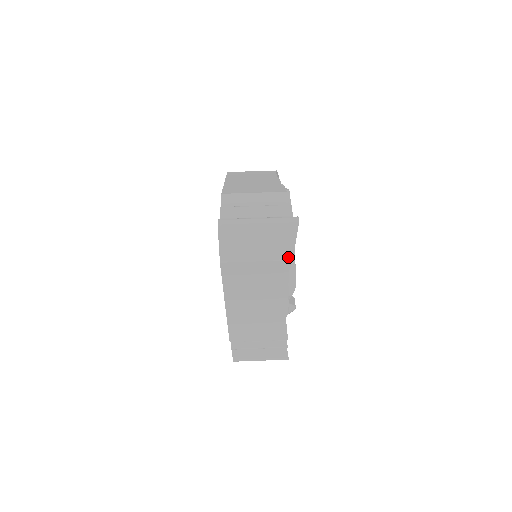
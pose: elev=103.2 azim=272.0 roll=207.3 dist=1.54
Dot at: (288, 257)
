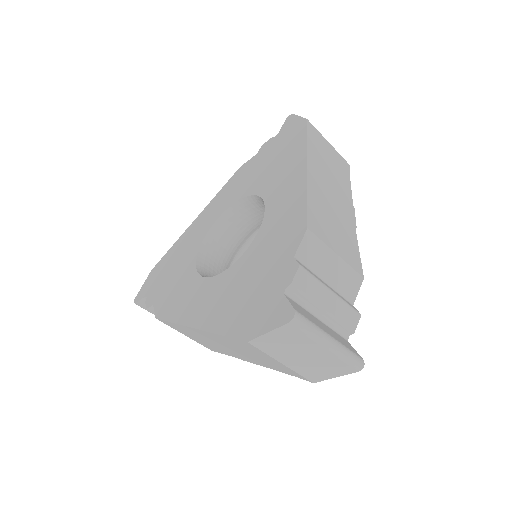
Dot at: (313, 379)
